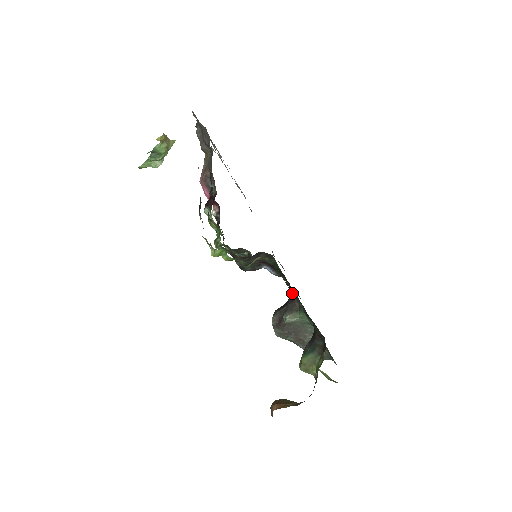
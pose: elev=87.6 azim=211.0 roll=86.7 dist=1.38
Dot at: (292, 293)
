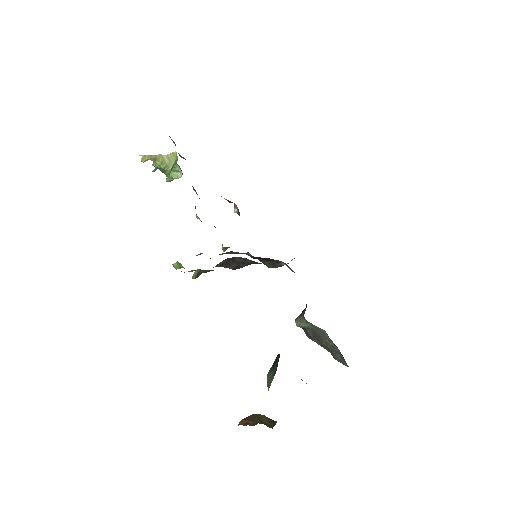
Dot at: occluded
